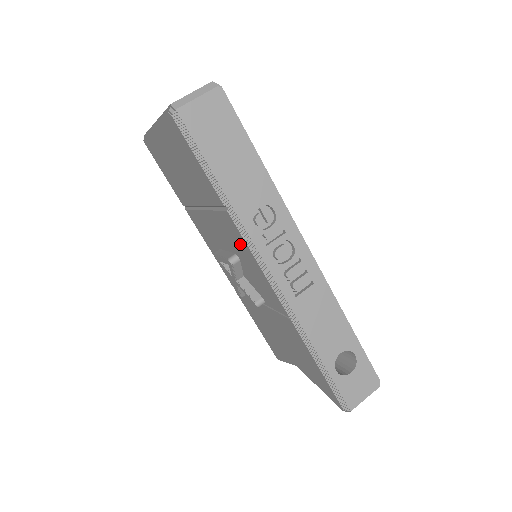
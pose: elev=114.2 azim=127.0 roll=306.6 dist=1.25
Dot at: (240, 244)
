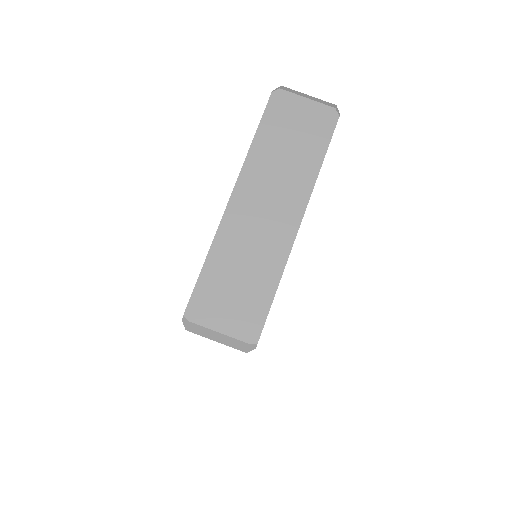
Dot at: occluded
